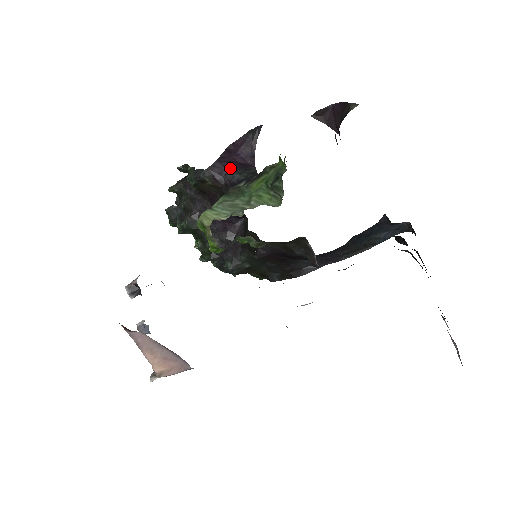
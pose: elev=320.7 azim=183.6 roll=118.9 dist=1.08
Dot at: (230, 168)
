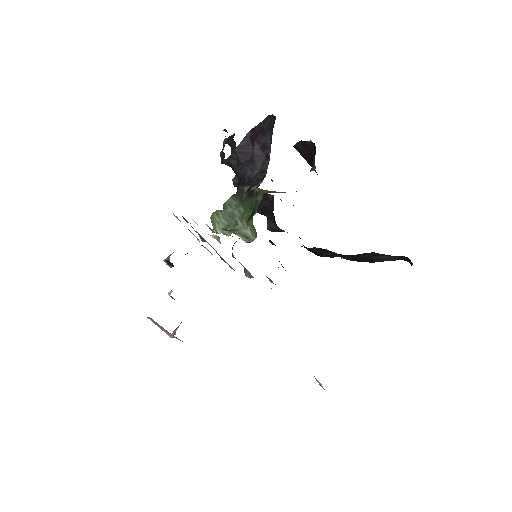
Dot at: (245, 161)
